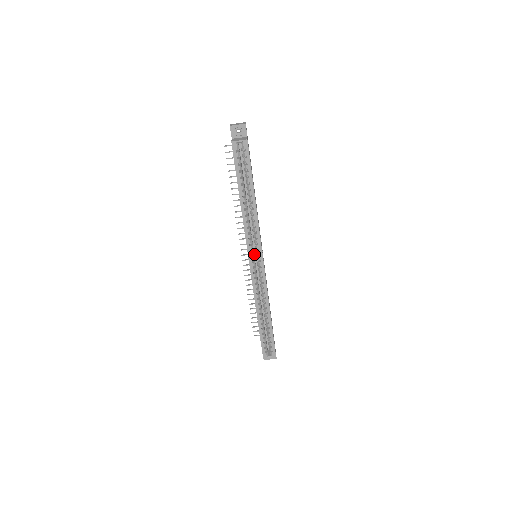
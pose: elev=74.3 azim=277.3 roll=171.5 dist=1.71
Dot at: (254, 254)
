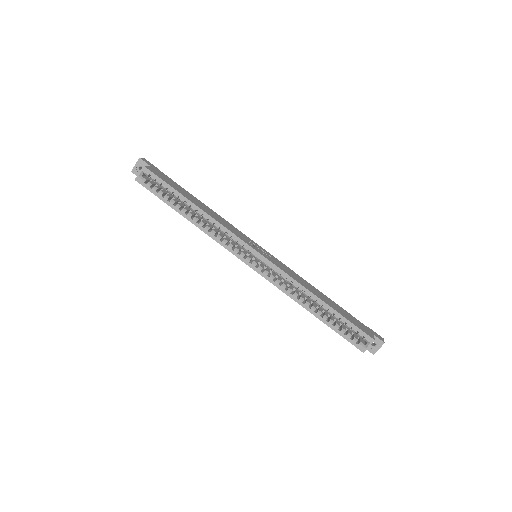
Dot at: (252, 256)
